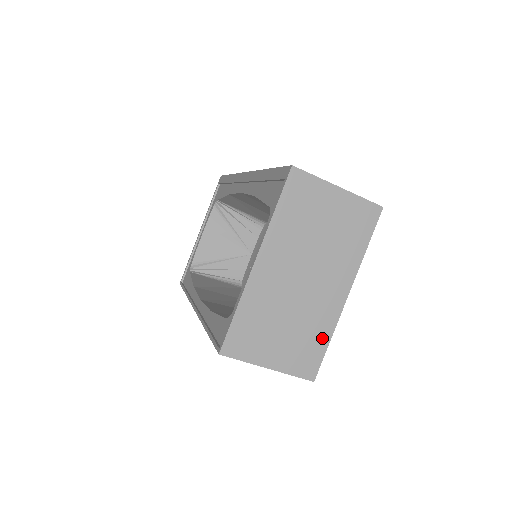
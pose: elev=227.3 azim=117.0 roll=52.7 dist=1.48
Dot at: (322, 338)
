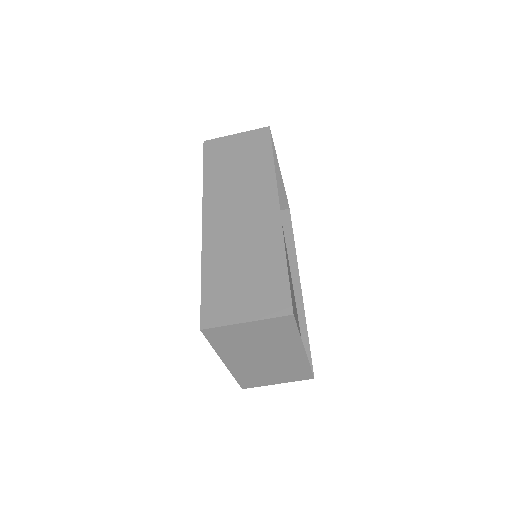
Dot at: (303, 367)
